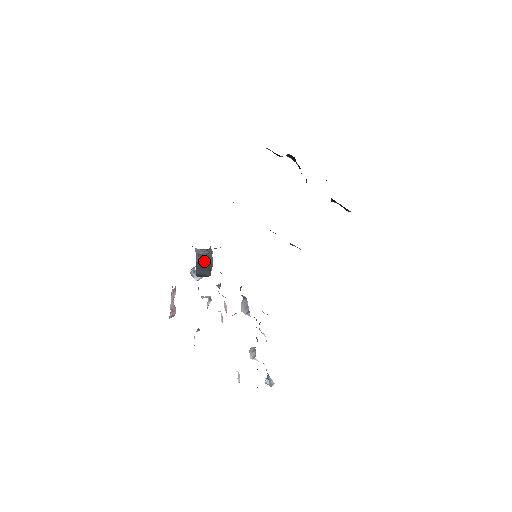
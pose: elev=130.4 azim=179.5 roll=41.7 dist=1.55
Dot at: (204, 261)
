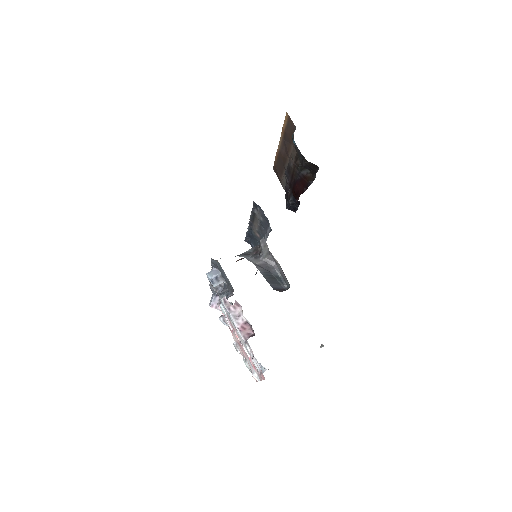
Dot at: (269, 273)
